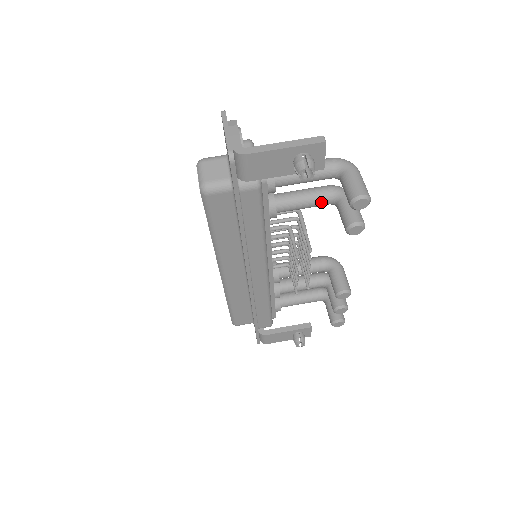
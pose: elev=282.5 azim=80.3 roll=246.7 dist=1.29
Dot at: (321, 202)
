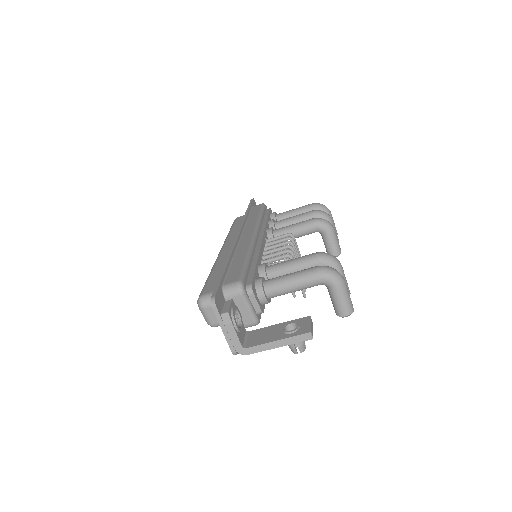
Dot at: occluded
